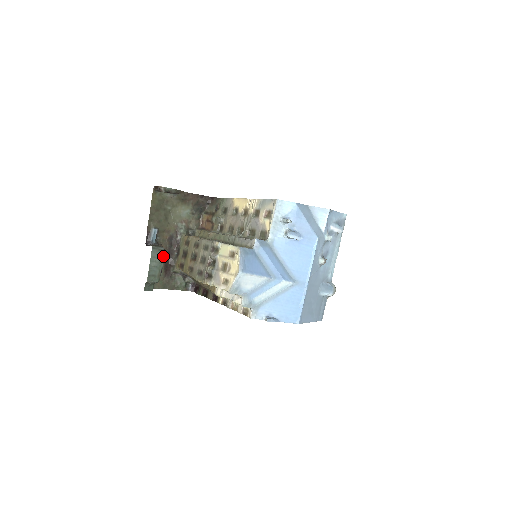
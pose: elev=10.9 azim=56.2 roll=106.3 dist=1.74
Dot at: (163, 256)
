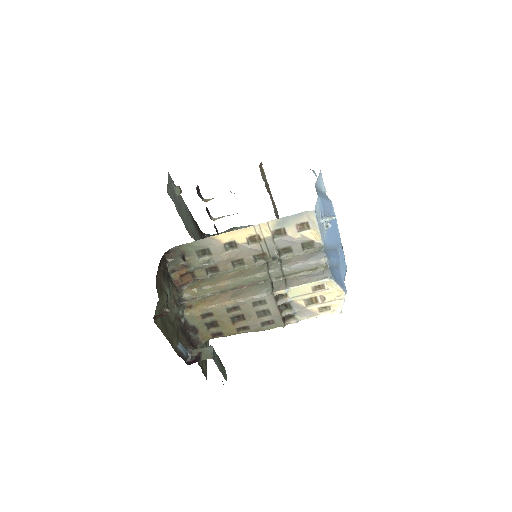
Dot at: (214, 351)
